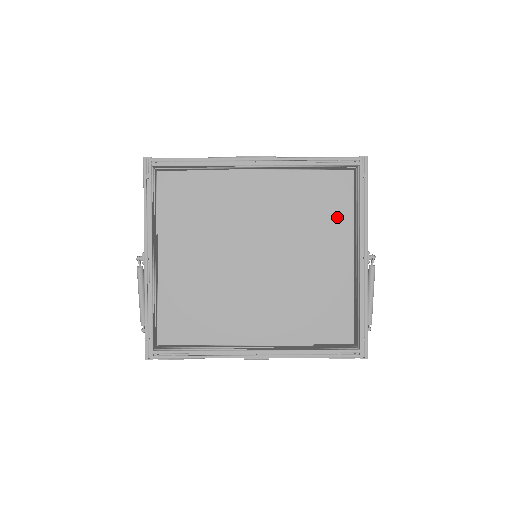
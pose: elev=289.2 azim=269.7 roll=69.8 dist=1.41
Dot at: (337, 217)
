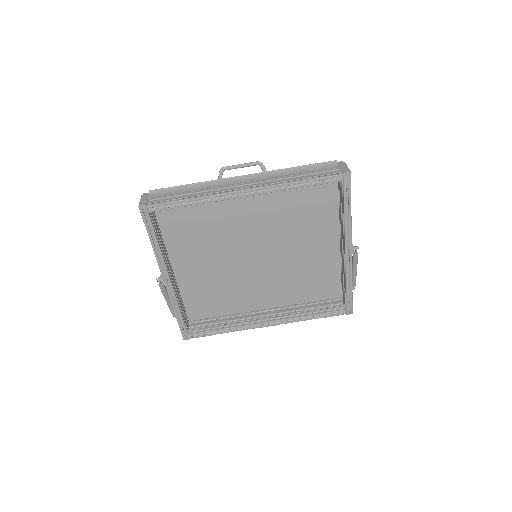
Dot at: (324, 213)
